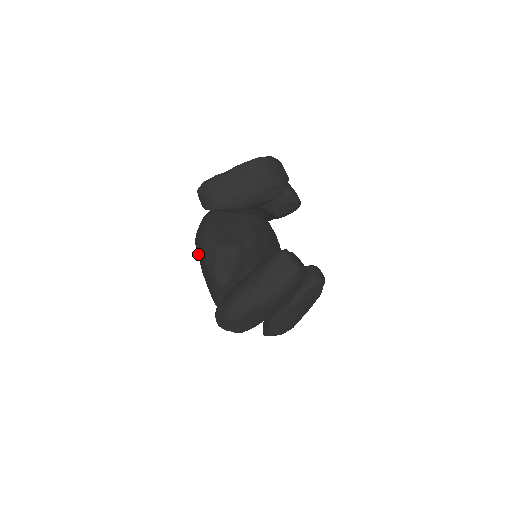
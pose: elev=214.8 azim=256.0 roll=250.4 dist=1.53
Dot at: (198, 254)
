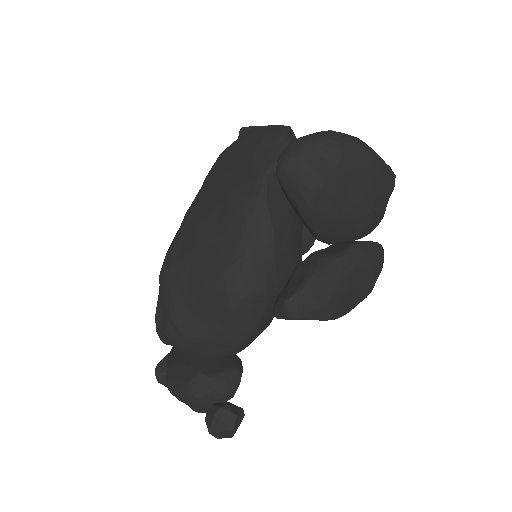
Dot at: (207, 178)
